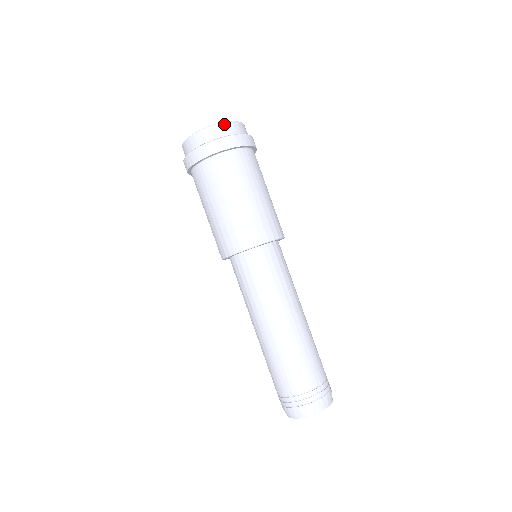
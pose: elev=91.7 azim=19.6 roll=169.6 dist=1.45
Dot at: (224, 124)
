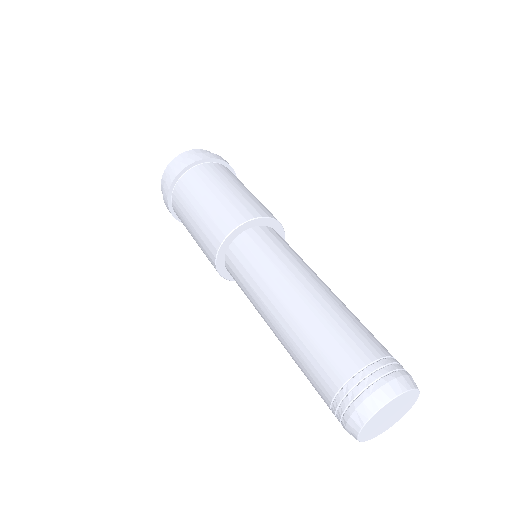
Dot at: occluded
